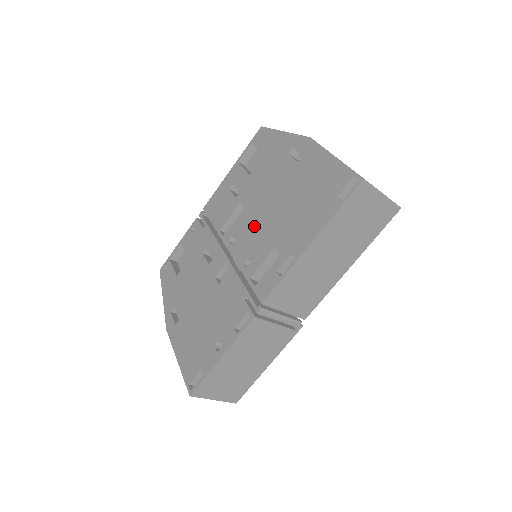
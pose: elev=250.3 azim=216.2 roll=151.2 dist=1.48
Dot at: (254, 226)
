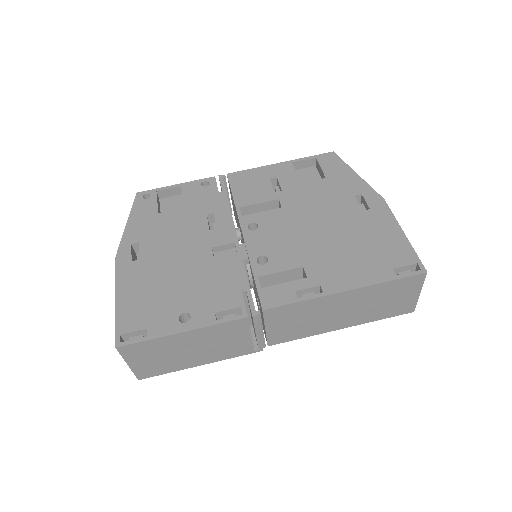
Dot at: (286, 232)
